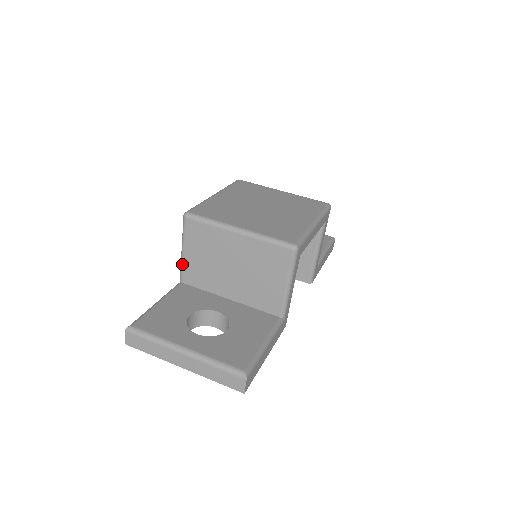
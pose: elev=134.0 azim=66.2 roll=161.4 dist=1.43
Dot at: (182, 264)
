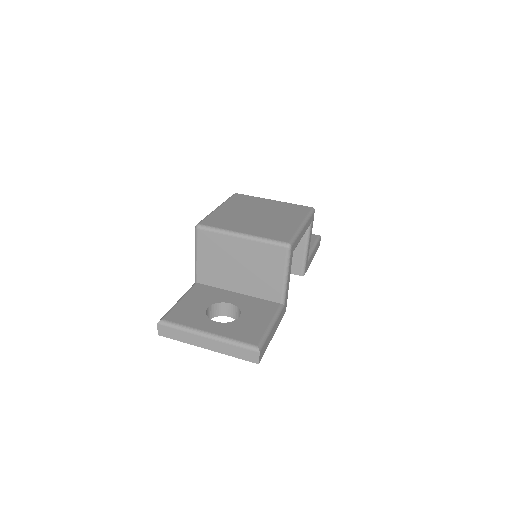
Dot at: (196, 267)
